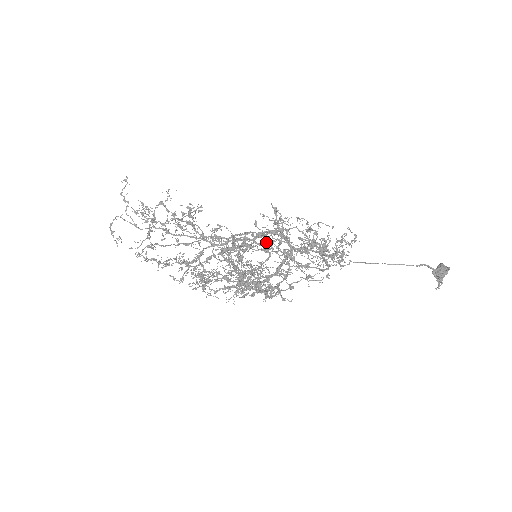
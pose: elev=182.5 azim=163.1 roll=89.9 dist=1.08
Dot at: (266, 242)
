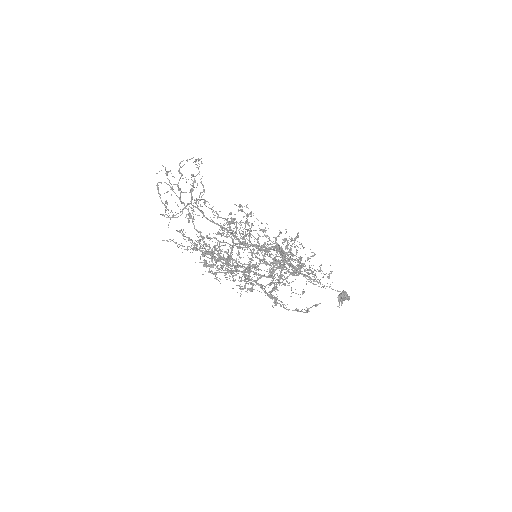
Dot at: (228, 221)
